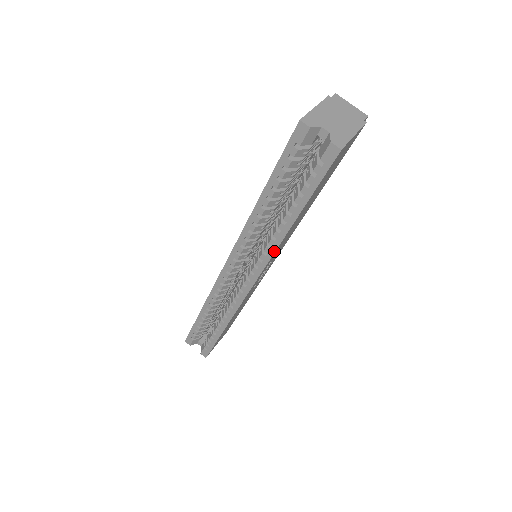
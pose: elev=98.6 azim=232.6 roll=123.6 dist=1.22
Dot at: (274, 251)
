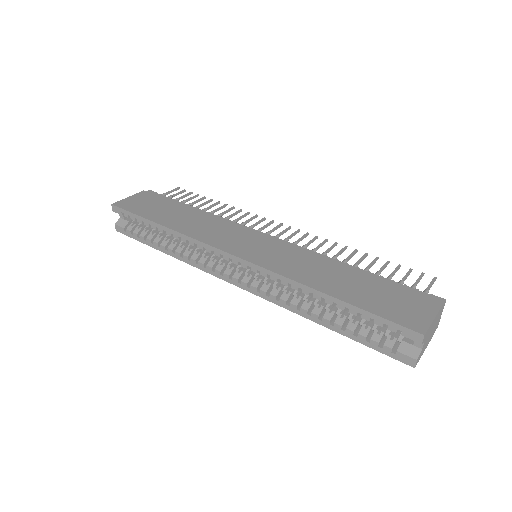
Dot at: (287, 308)
